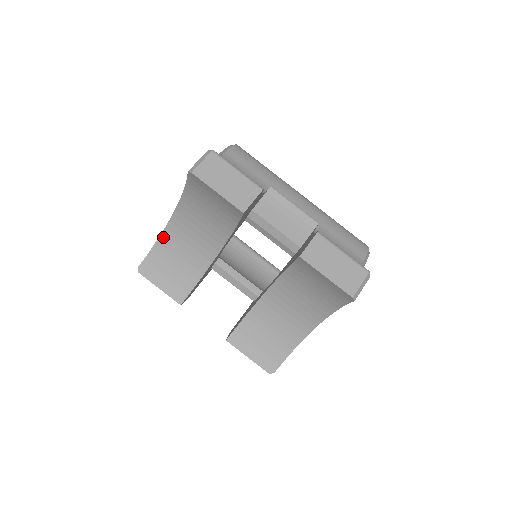
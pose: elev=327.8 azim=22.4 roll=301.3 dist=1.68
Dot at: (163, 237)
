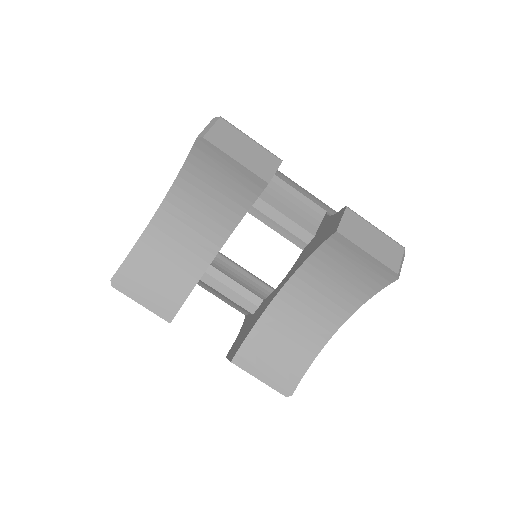
Dot at: (145, 237)
